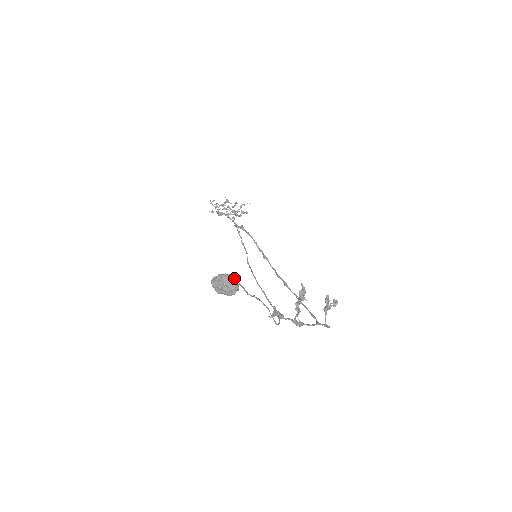
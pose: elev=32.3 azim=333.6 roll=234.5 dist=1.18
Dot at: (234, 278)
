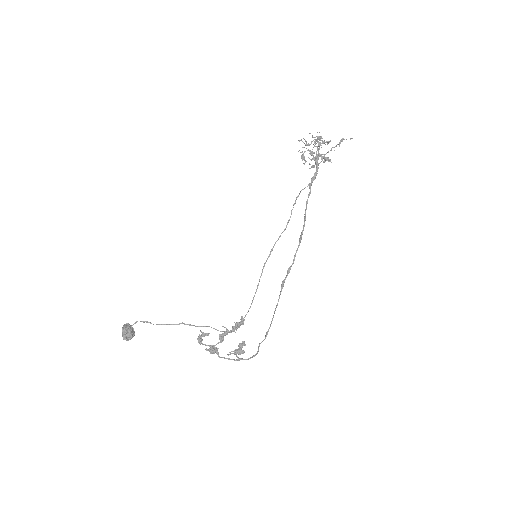
Dot at: (124, 335)
